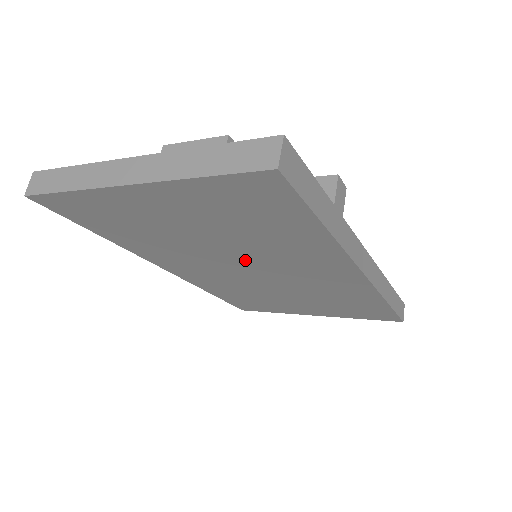
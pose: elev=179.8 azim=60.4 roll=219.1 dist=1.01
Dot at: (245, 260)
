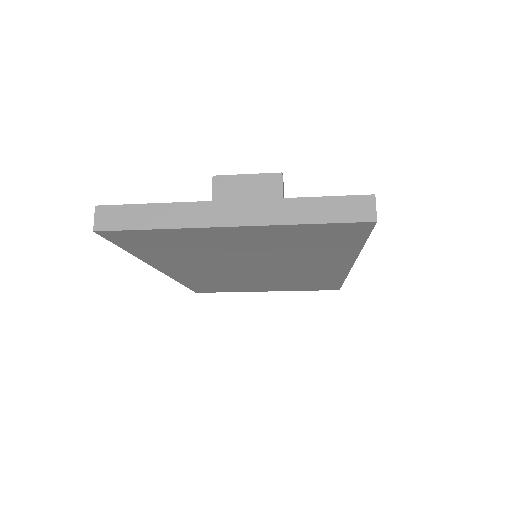
Dot at: (261, 264)
